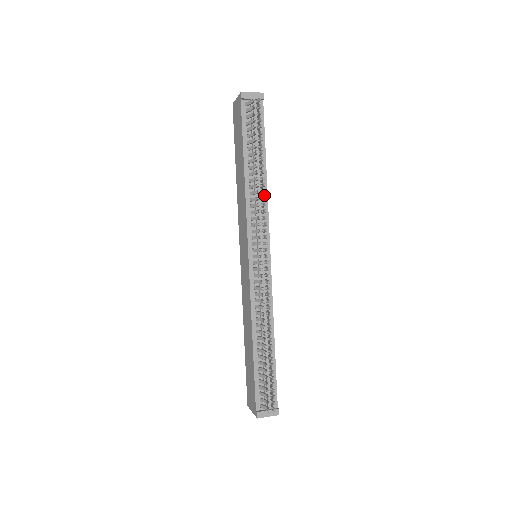
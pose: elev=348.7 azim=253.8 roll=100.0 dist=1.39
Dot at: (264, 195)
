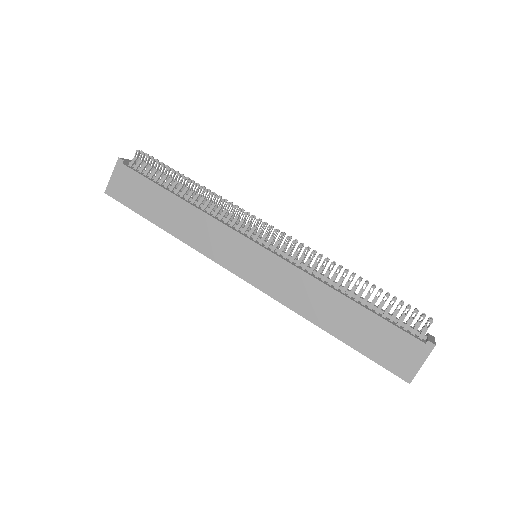
Dot at: occluded
